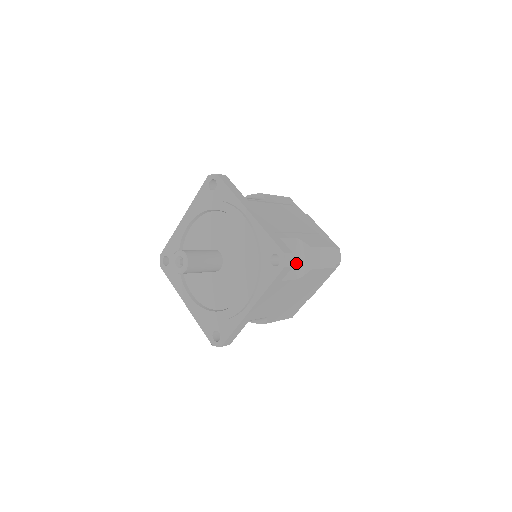
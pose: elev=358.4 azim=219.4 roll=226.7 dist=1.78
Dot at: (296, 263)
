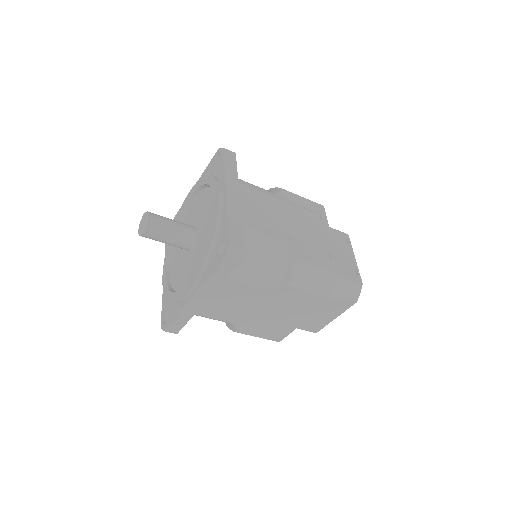
Dot at: (267, 269)
